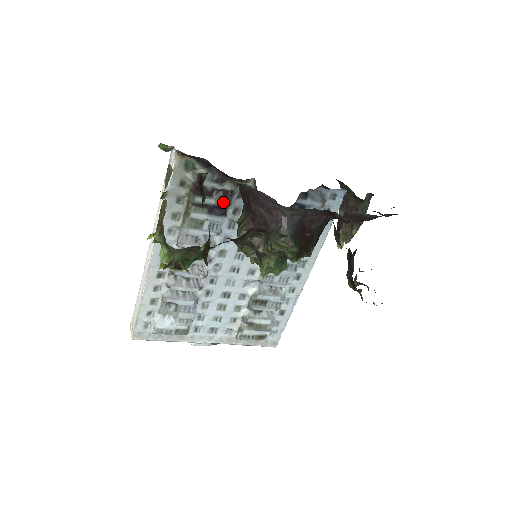
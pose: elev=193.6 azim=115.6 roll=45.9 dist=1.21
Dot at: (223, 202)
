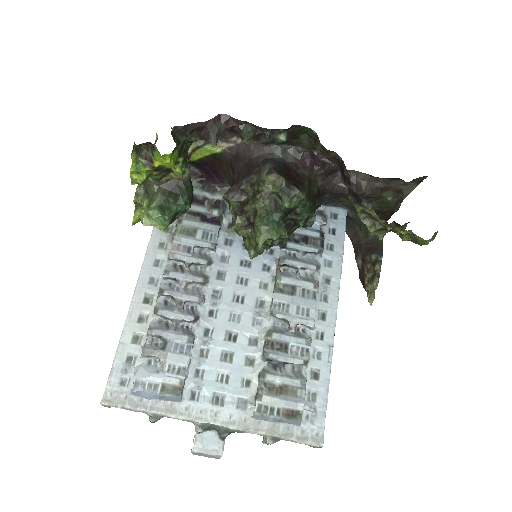
Dot at: (216, 211)
